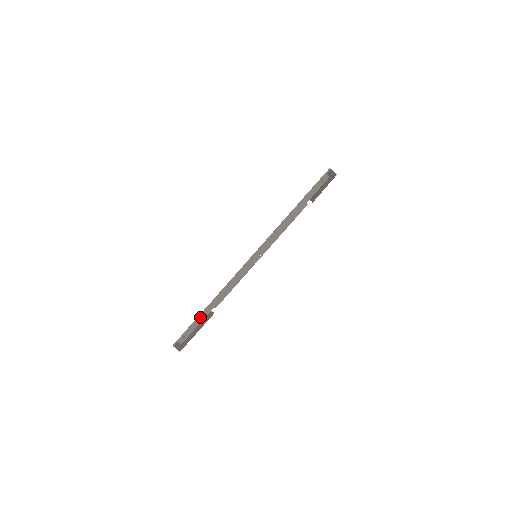
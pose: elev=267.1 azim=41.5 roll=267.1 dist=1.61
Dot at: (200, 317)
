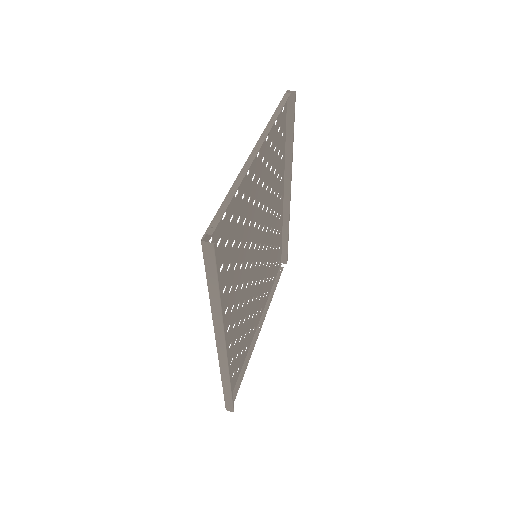
Dot at: (223, 205)
